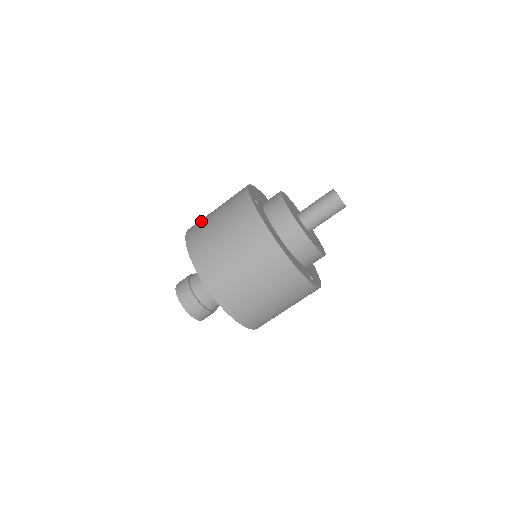
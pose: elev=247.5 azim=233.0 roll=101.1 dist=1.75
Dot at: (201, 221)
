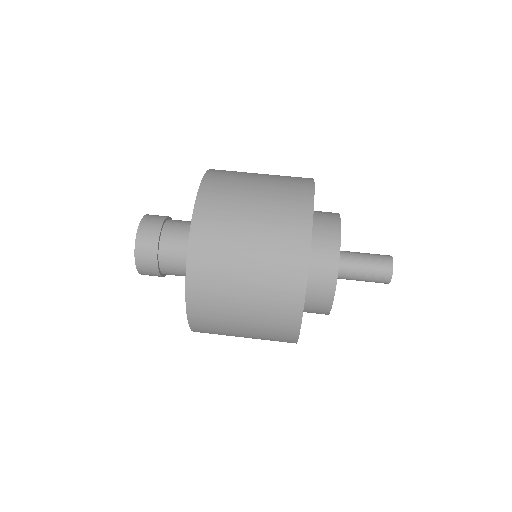
Dot at: occluded
